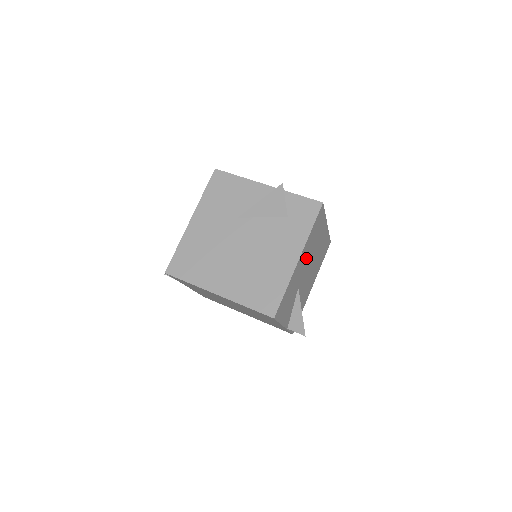
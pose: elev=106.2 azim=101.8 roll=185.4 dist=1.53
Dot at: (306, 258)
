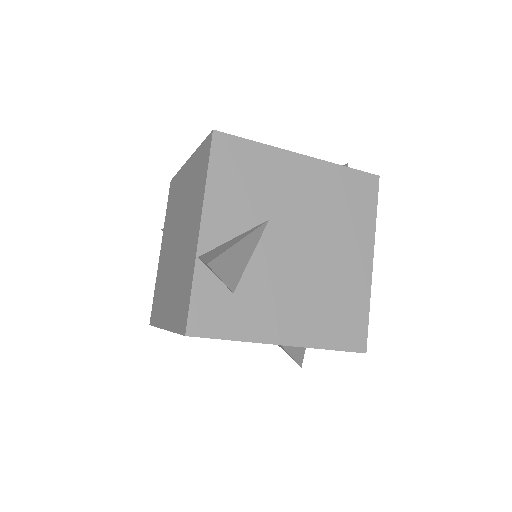
Dot at: (311, 200)
